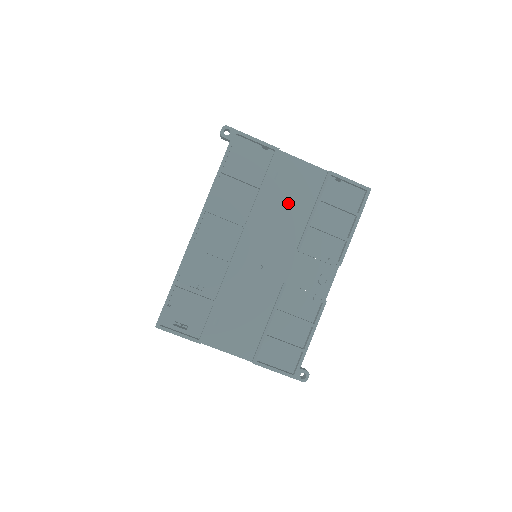
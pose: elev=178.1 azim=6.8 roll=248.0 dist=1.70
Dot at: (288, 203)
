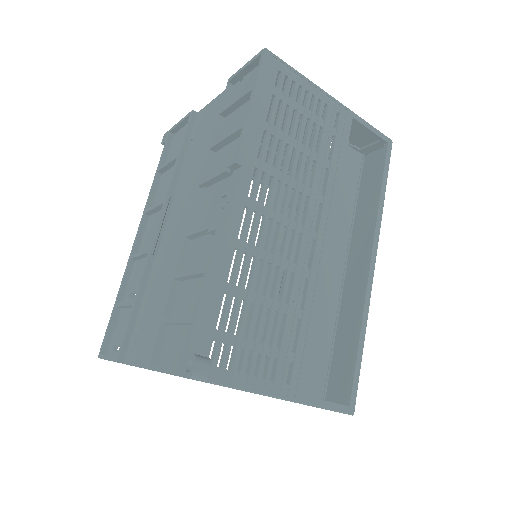
Dot at: (200, 149)
